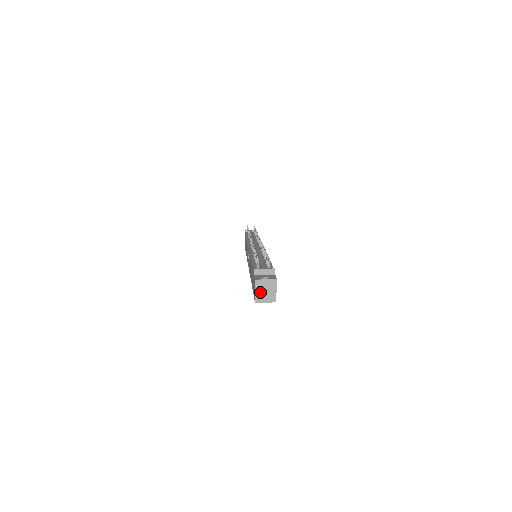
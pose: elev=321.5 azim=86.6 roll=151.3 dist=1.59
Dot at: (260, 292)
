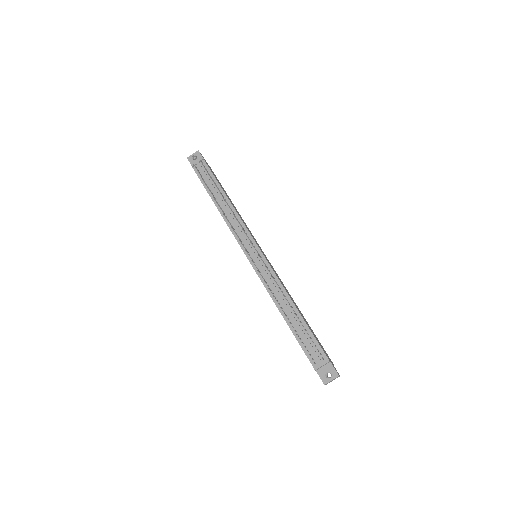
Dot at: occluded
